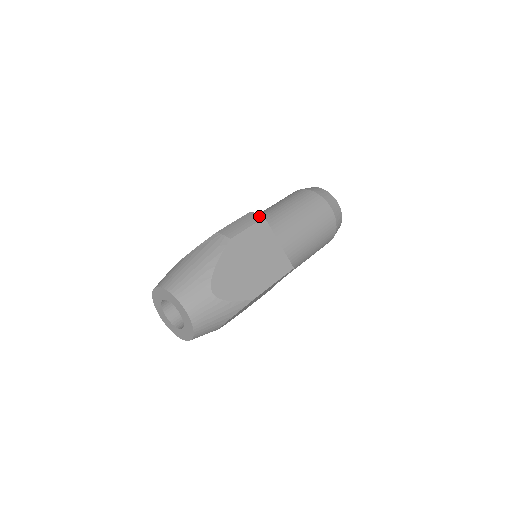
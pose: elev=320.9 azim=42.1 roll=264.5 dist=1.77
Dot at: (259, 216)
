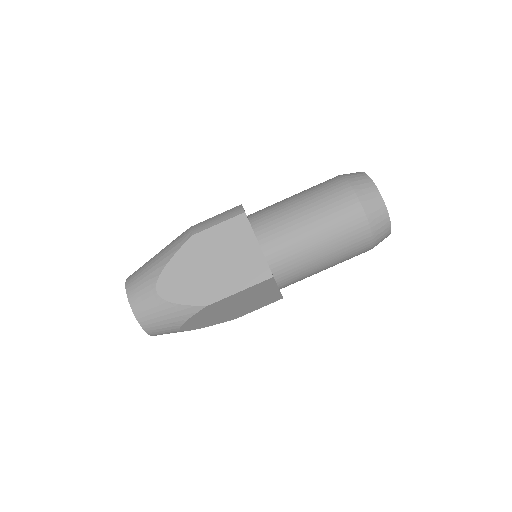
Dot at: (241, 210)
